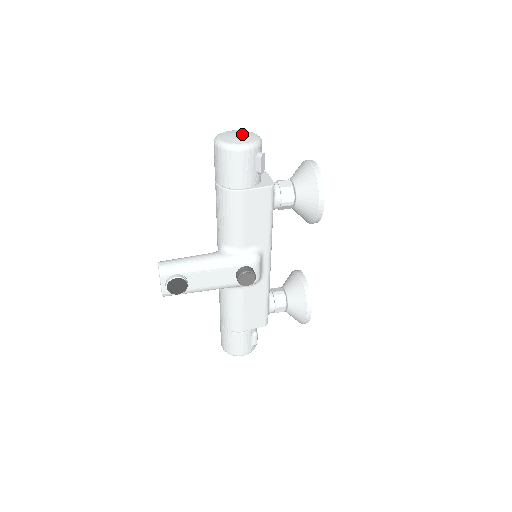
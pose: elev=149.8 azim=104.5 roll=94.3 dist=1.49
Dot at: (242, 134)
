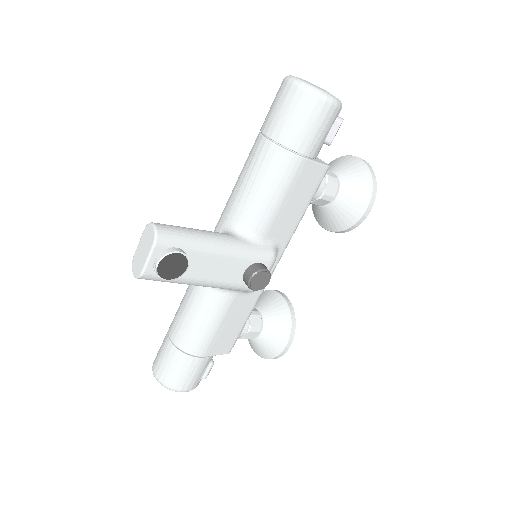
Dot at: occluded
